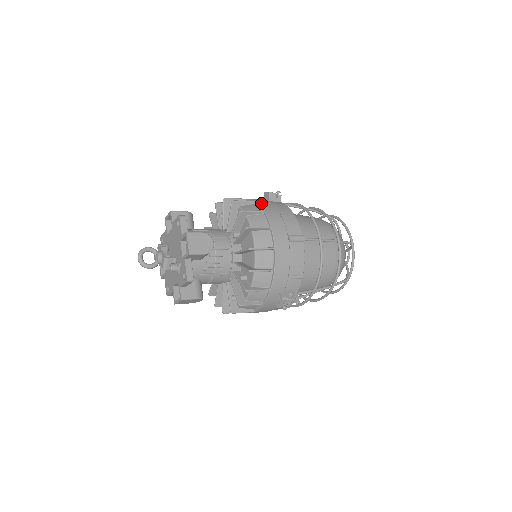
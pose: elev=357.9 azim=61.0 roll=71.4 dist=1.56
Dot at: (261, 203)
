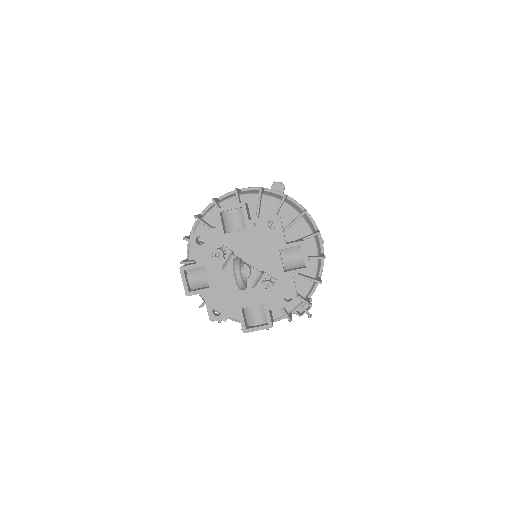
Dot at: occluded
